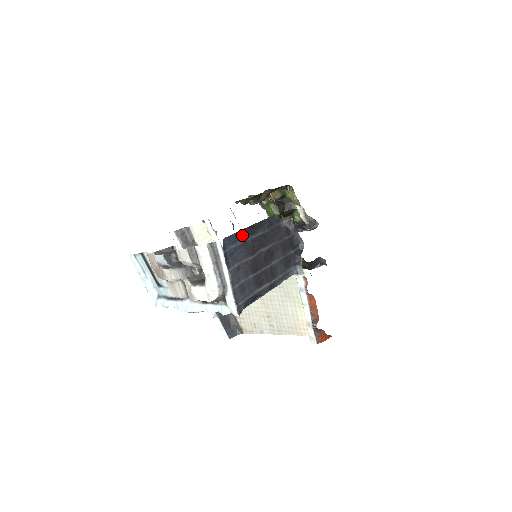
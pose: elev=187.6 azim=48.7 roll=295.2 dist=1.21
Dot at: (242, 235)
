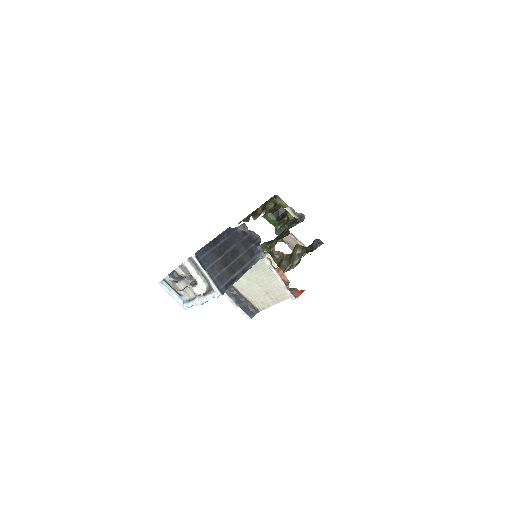
Dot at: (209, 247)
